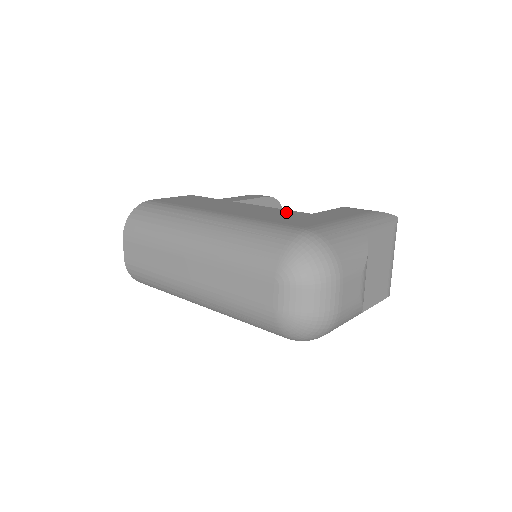
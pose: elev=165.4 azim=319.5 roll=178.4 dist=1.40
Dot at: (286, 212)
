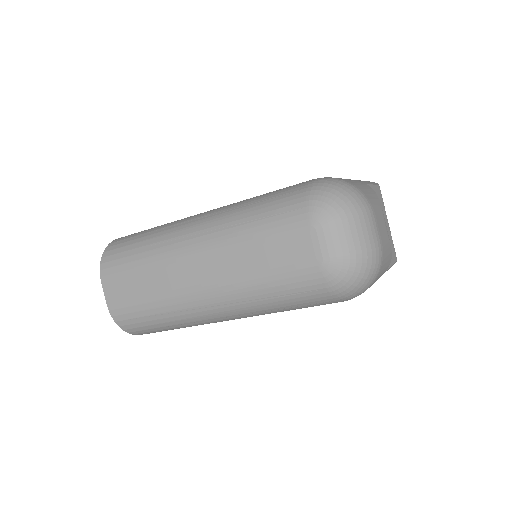
Dot at: occluded
